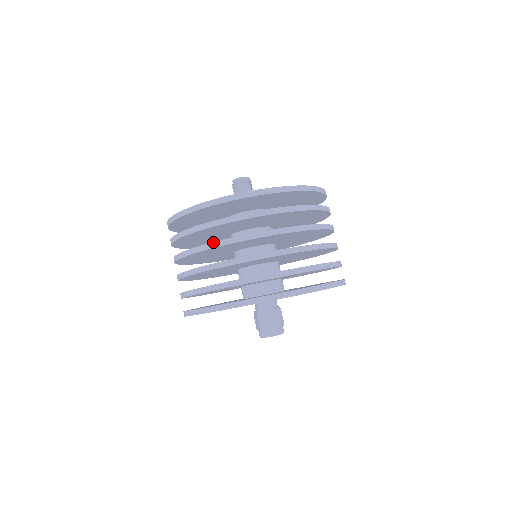
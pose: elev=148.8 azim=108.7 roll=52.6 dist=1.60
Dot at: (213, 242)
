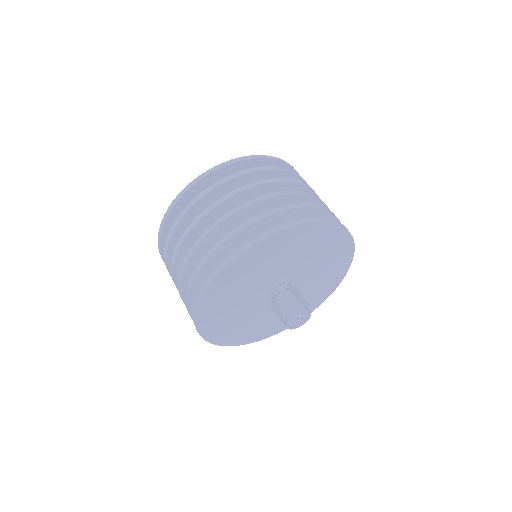
Dot at: (206, 208)
